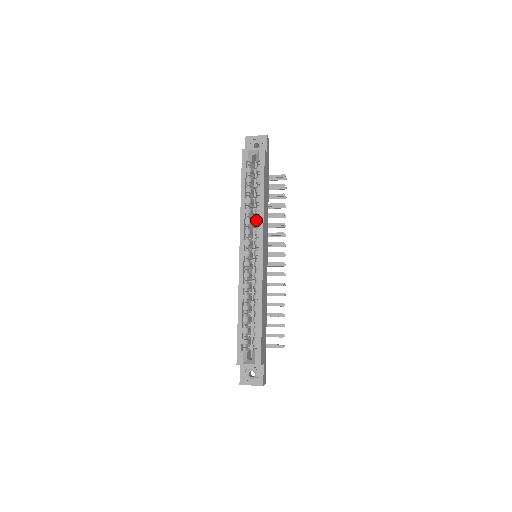
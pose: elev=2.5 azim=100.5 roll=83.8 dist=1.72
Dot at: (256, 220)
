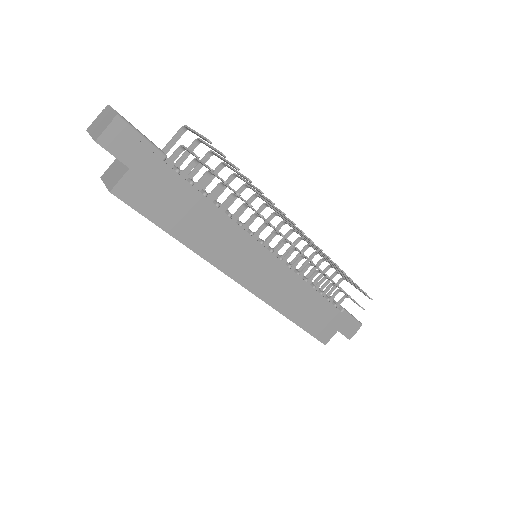
Dot at: occluded
